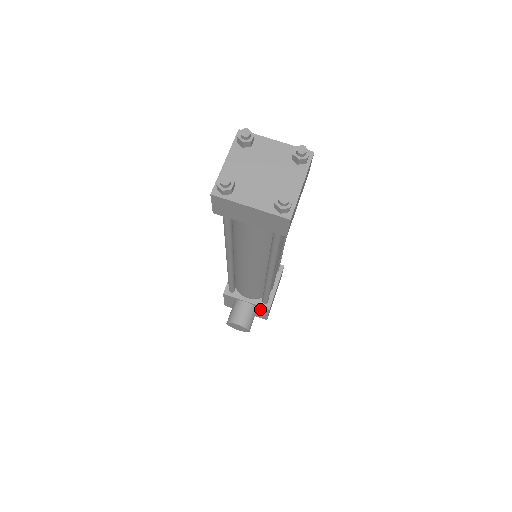
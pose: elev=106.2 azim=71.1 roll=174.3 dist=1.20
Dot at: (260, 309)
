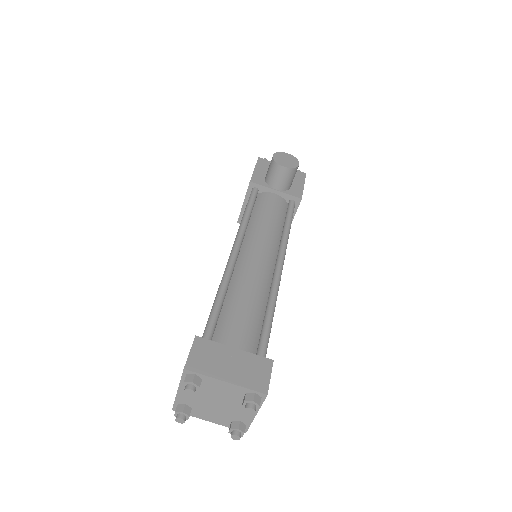
Dot at: occluded
